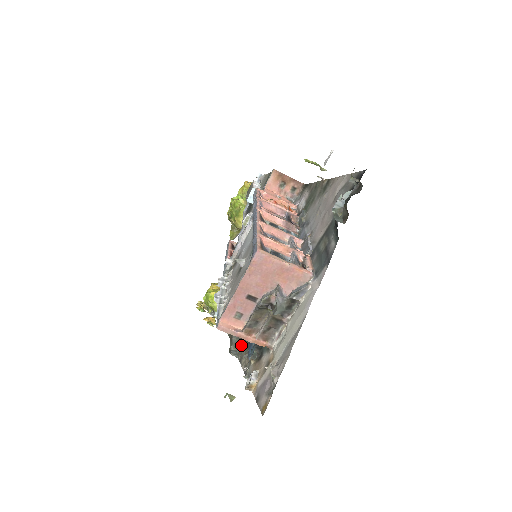
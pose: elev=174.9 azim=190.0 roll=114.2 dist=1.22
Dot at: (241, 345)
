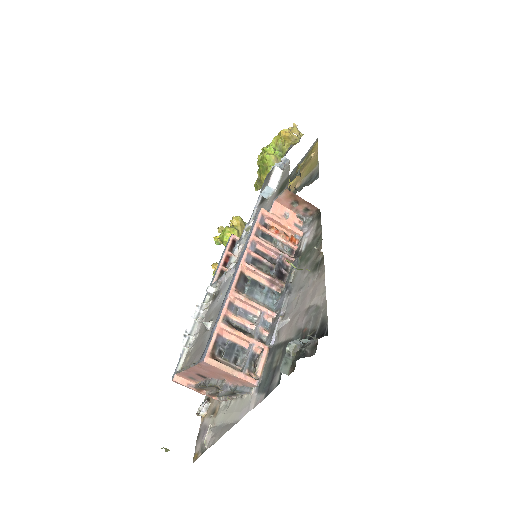
Dot at: occluded
